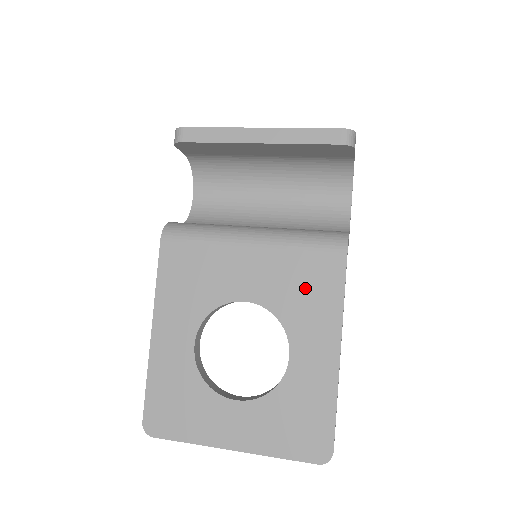
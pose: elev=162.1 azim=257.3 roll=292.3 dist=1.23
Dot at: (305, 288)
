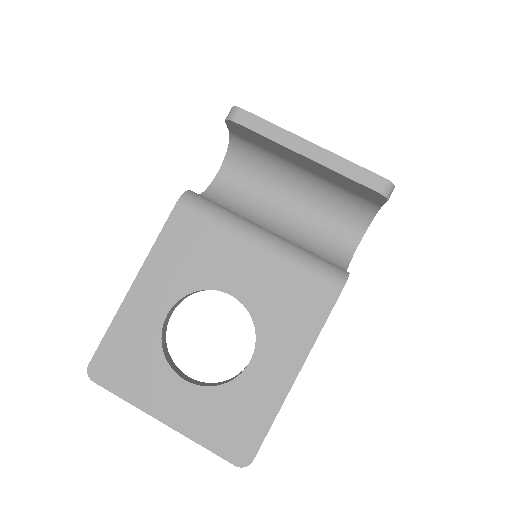
Dot at: (290, 307)
